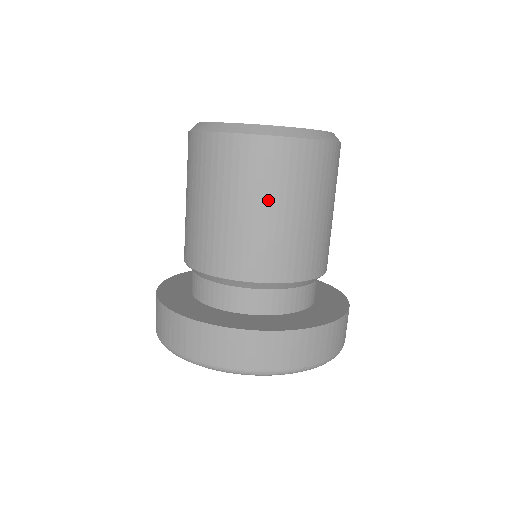
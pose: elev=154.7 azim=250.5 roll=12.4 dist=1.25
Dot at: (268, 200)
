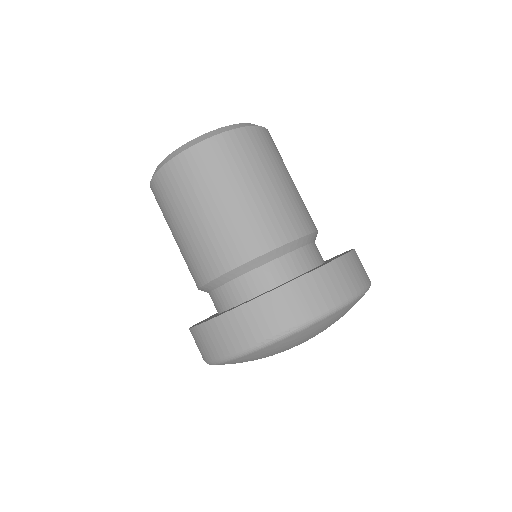
Dot at: (180, 216)
